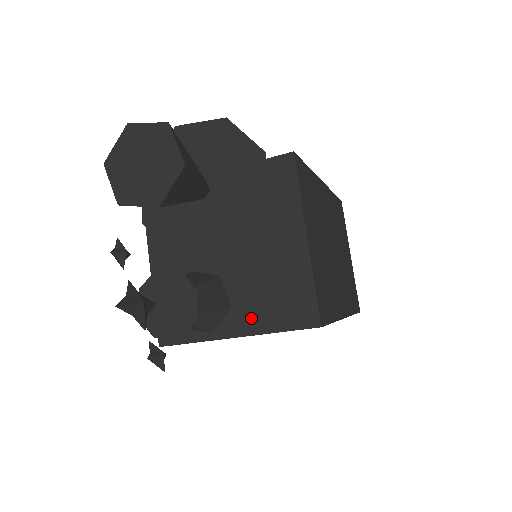
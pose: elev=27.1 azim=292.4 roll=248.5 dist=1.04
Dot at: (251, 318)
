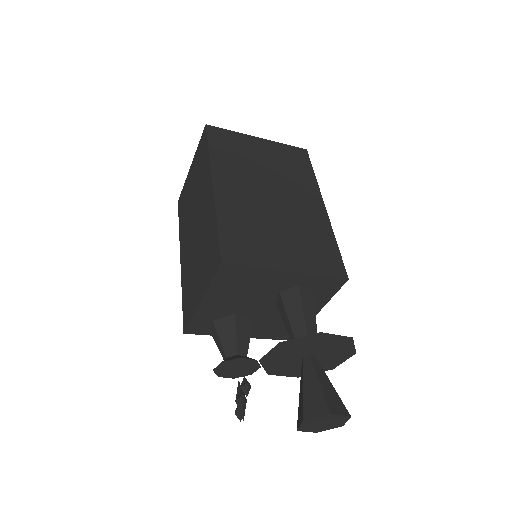
Dot at: (258, 333)
